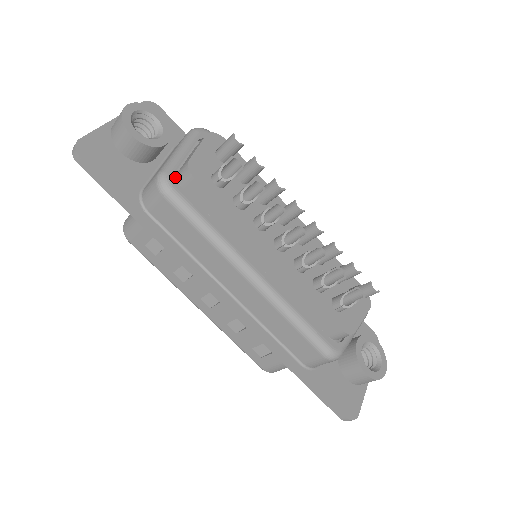
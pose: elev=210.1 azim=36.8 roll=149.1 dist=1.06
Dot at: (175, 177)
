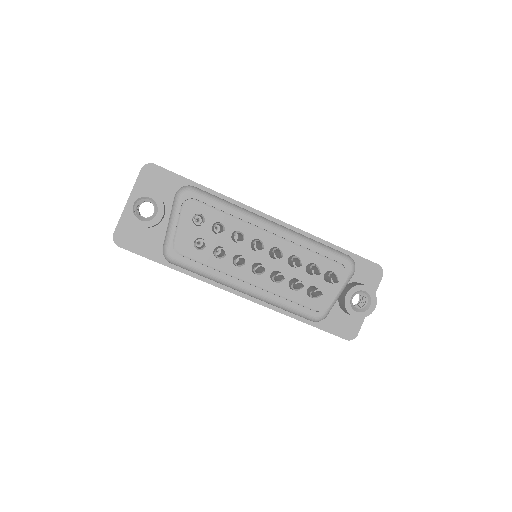
Dot at: (173, 250)
